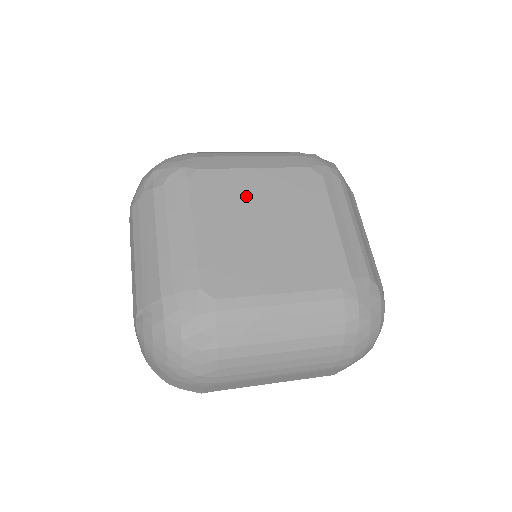
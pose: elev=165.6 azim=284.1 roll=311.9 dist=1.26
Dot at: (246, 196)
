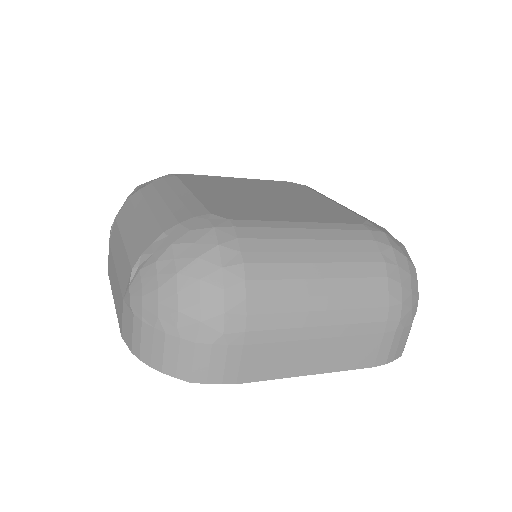
Dot at: (237, 185)
